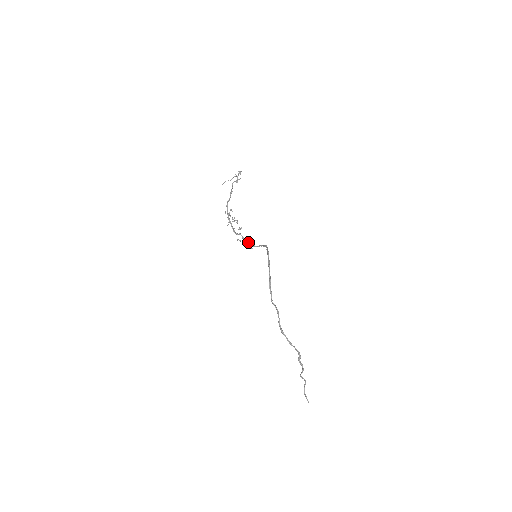
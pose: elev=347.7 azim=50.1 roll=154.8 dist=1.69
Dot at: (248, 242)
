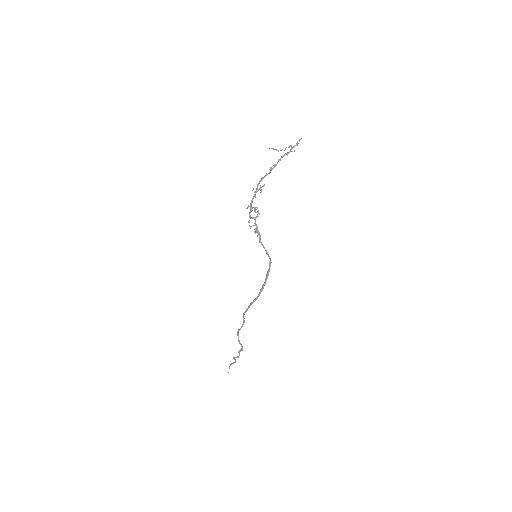
Dot at: (258, 232)
